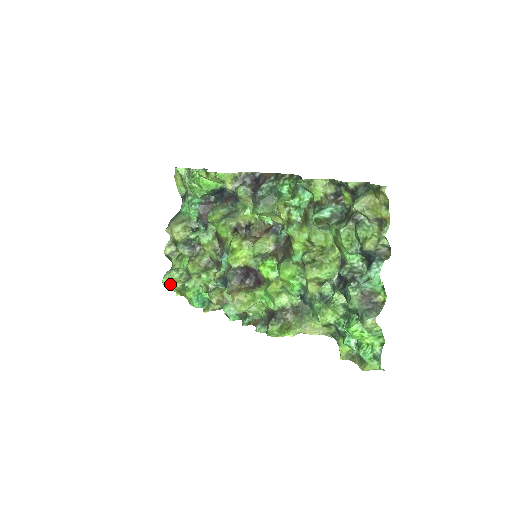
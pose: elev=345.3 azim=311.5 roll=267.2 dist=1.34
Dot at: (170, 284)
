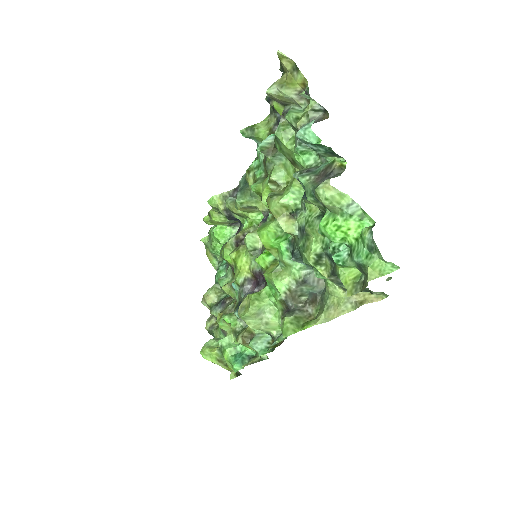
Dot at: (207, 352)
